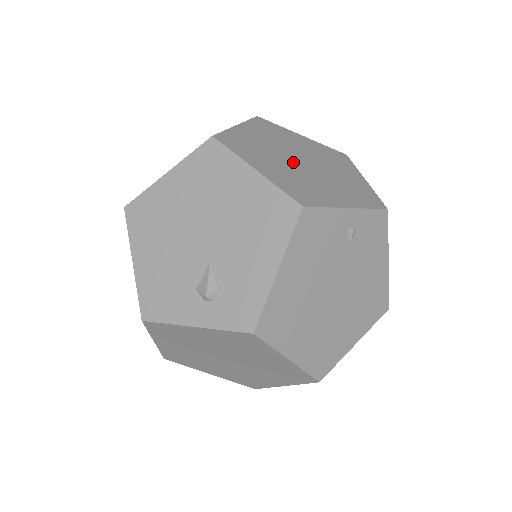
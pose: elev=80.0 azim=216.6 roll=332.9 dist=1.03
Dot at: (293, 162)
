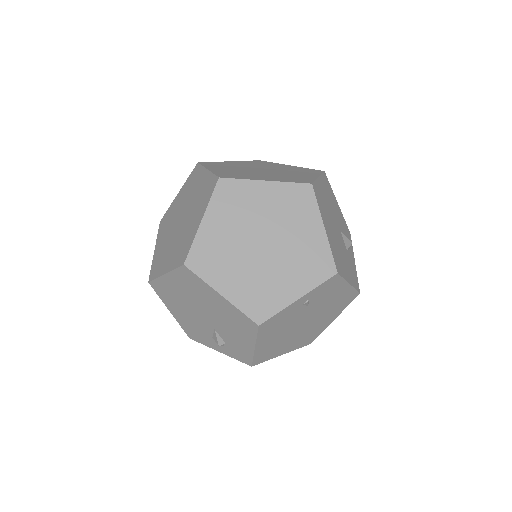
Dot at: (253, 254)
